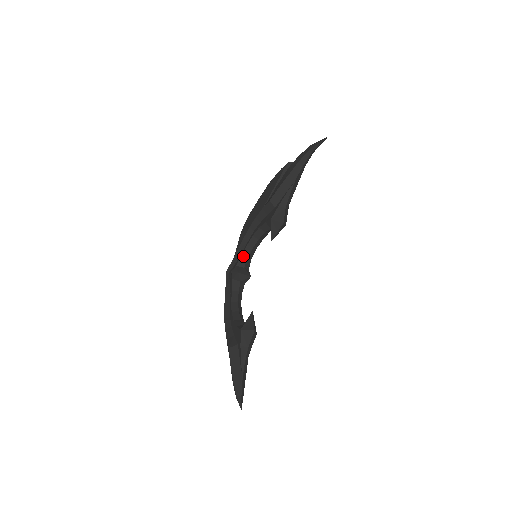
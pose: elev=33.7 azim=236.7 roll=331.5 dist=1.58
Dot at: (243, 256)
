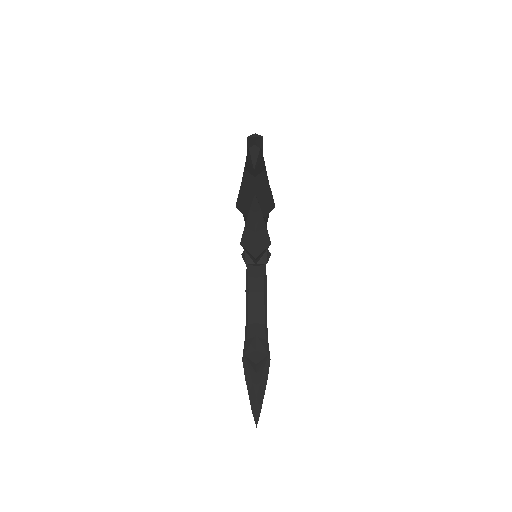
Dot at: occluded
